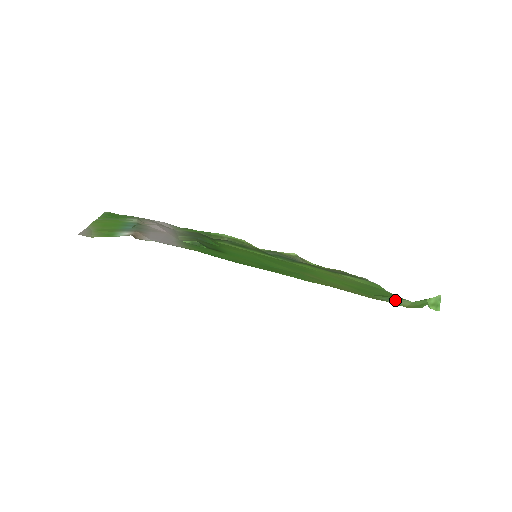
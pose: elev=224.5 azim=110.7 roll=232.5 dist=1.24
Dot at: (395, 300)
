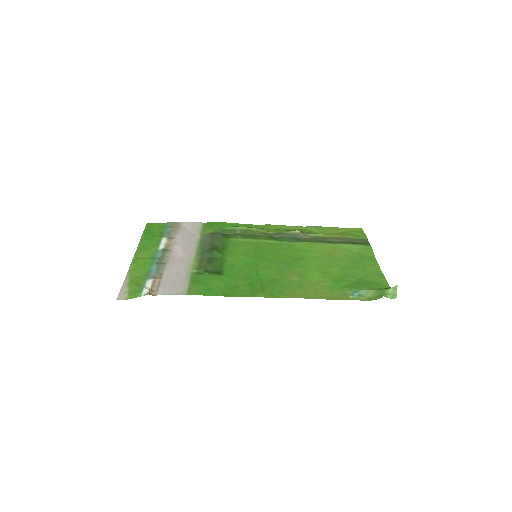
Dot at: (358, 293)
